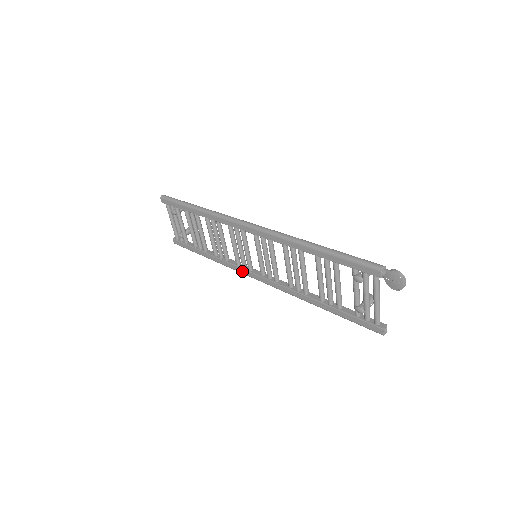
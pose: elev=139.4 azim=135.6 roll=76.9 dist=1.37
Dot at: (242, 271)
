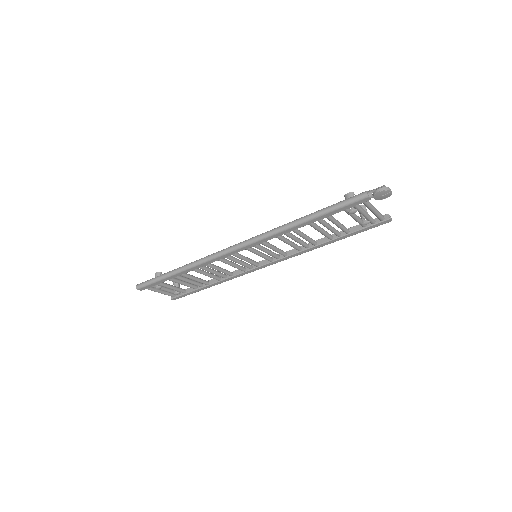
Dot at: (252, 271)
